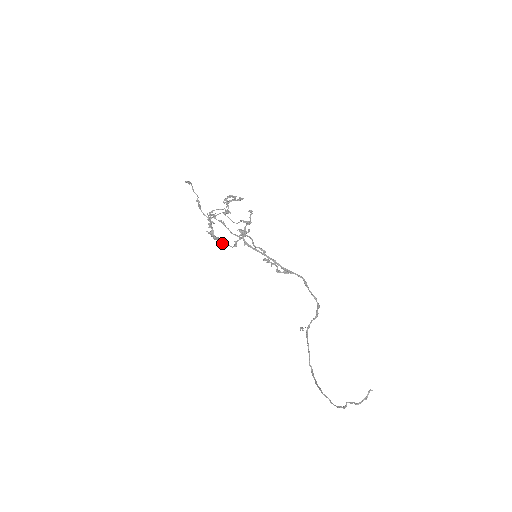
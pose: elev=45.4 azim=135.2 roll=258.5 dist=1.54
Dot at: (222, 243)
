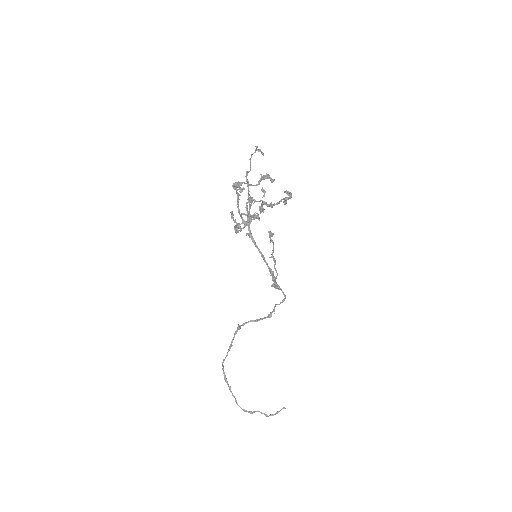
Dot at: (235, 230)
